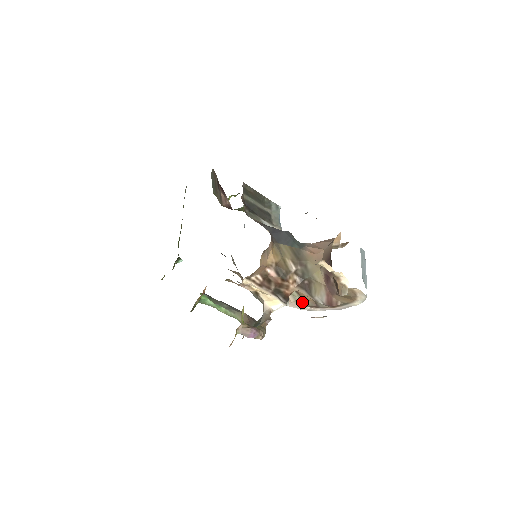
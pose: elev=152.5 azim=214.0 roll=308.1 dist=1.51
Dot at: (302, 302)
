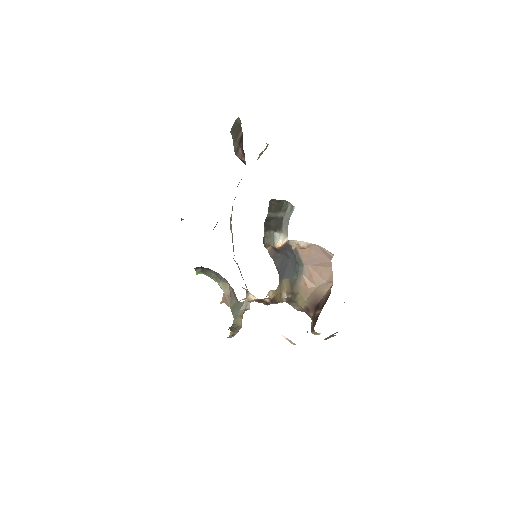
Dot at: occluded
